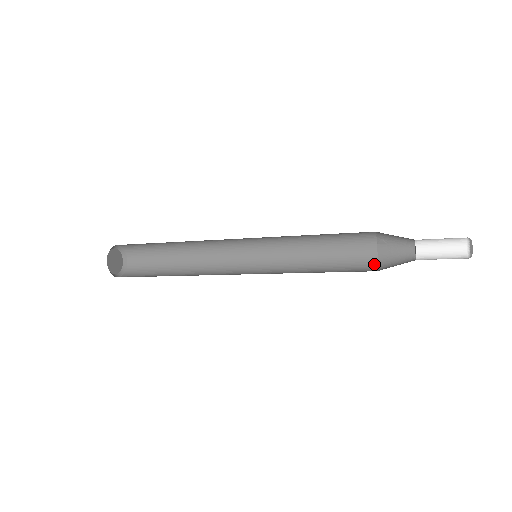
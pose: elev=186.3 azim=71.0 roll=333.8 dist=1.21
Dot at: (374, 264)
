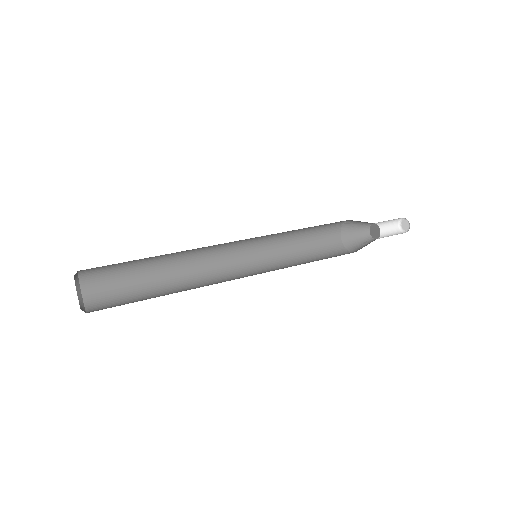
Dot at: (340, 241)
